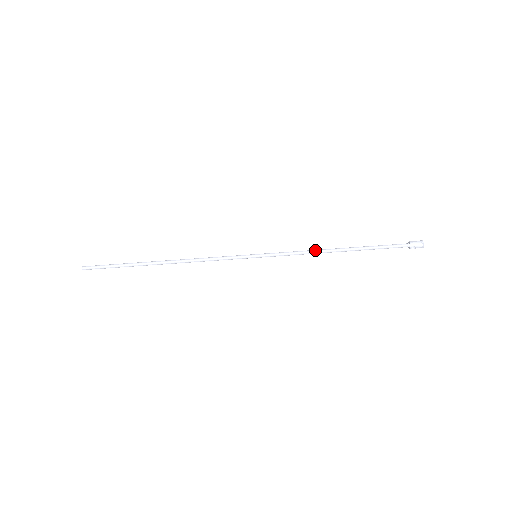
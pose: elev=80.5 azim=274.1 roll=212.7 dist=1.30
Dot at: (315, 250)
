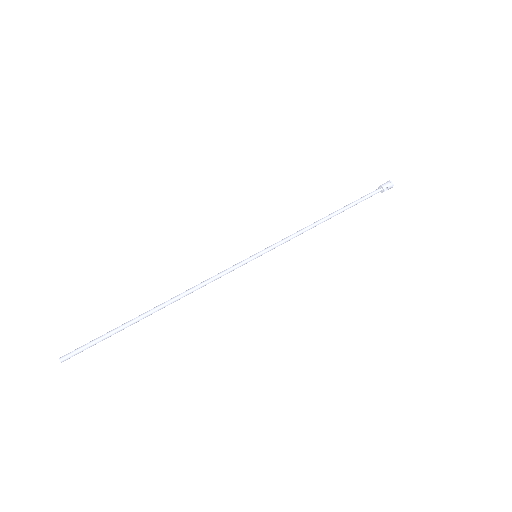
Dot at: (308, 226)
